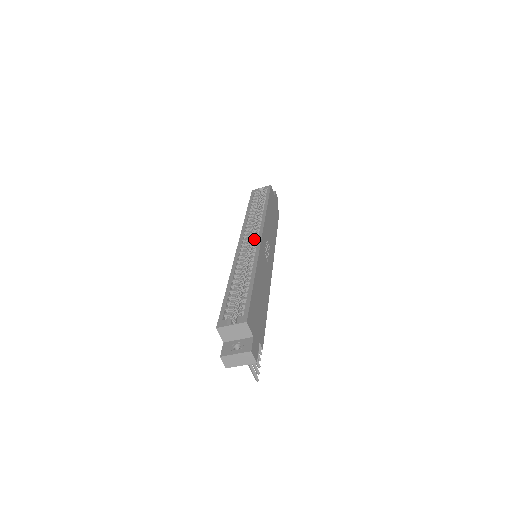
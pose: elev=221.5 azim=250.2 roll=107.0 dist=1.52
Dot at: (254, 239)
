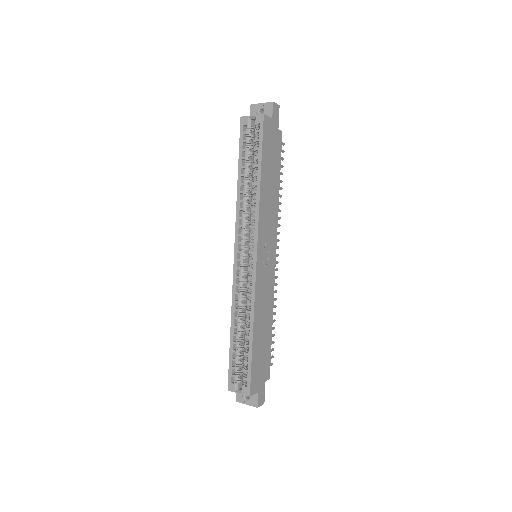
Dot at: (249, 259)
